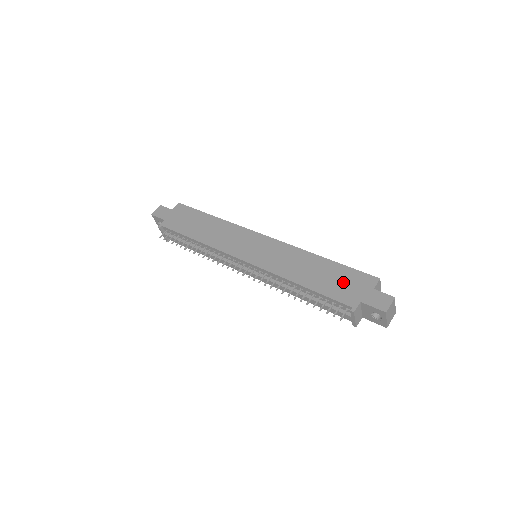
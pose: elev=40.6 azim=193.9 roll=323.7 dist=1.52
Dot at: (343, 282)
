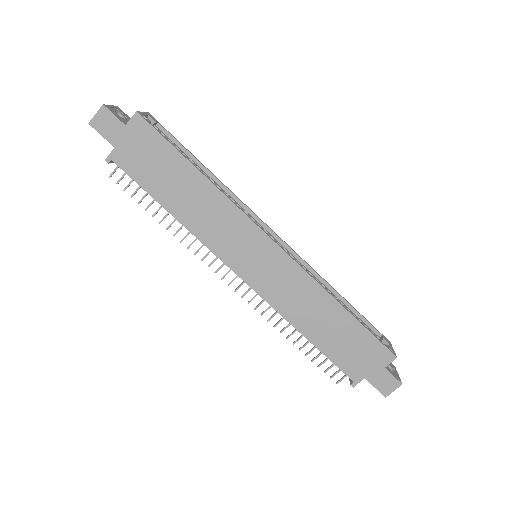
Dot at: (355, 349)
